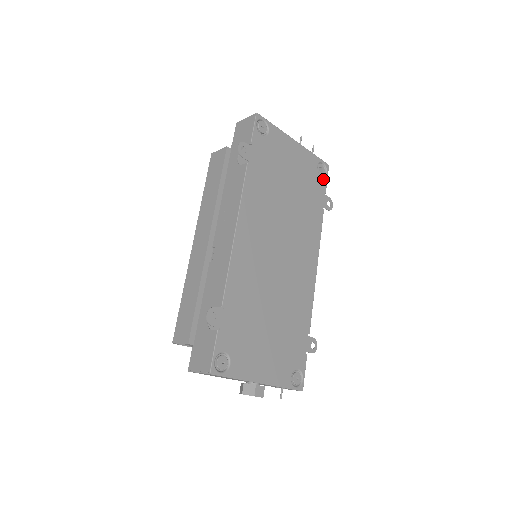
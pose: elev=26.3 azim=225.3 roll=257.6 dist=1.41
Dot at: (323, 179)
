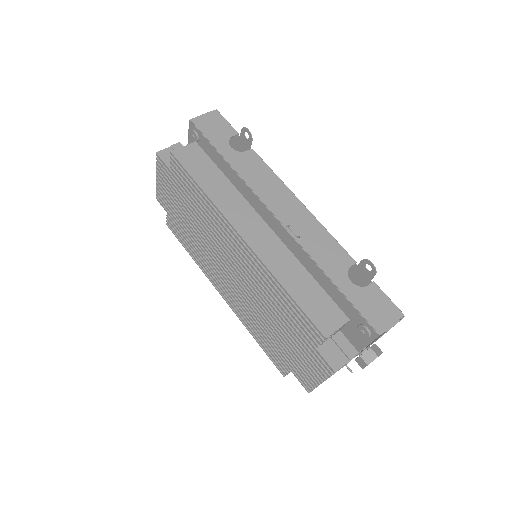
Dot at: occluded
